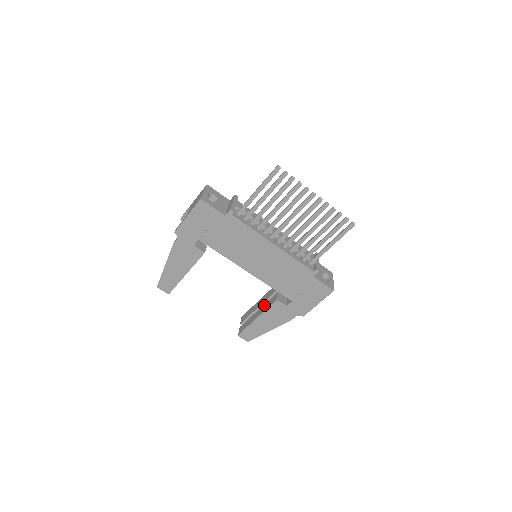
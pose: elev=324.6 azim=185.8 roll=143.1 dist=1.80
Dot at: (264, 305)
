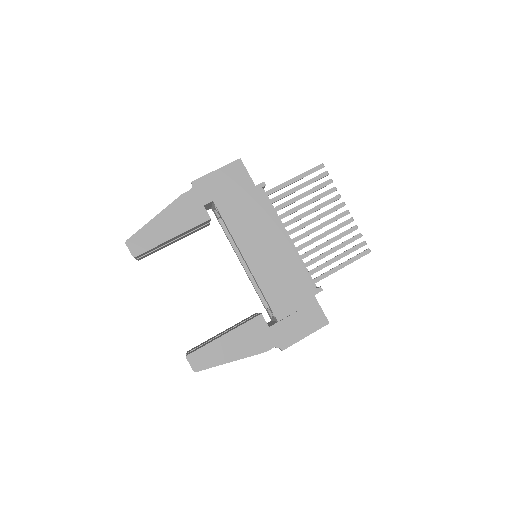
Dot at: occluded
